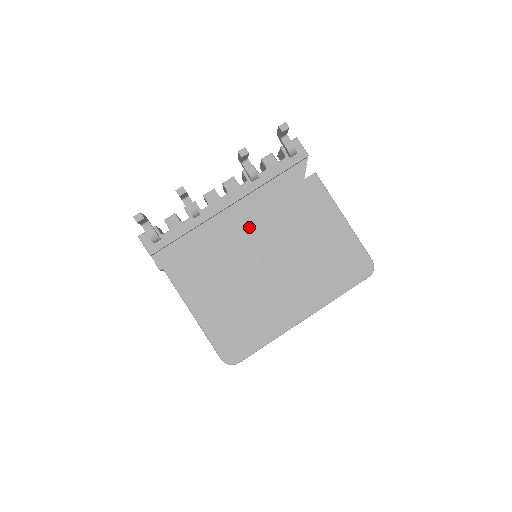
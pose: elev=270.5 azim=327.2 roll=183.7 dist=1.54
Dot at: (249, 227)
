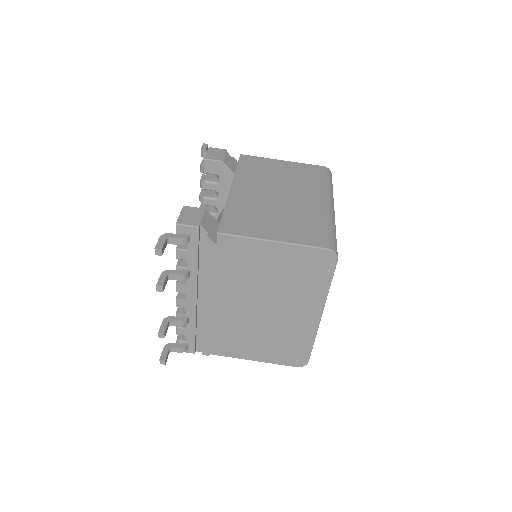
Dot at: (223, 300)
